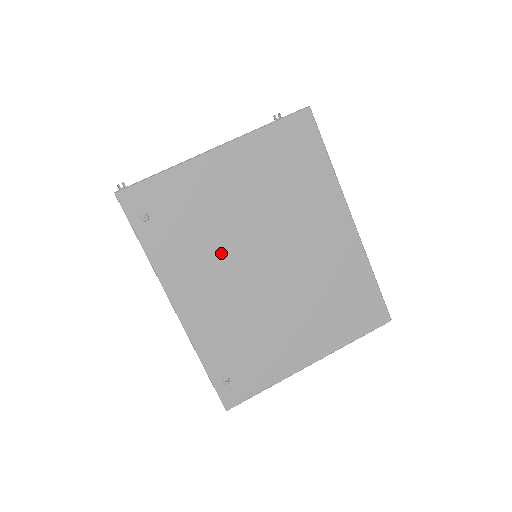
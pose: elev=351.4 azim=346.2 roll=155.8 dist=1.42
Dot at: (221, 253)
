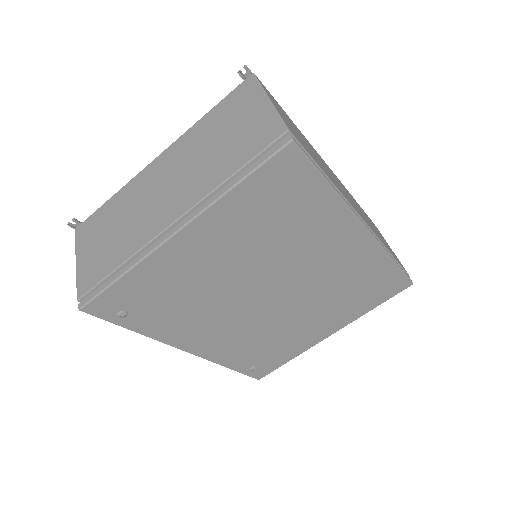
Dot at: (218, 306)
